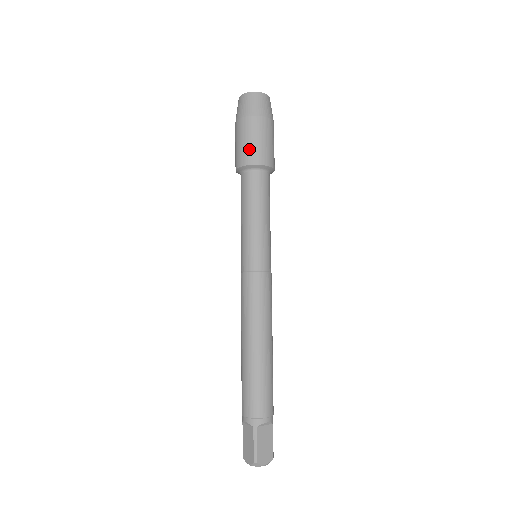
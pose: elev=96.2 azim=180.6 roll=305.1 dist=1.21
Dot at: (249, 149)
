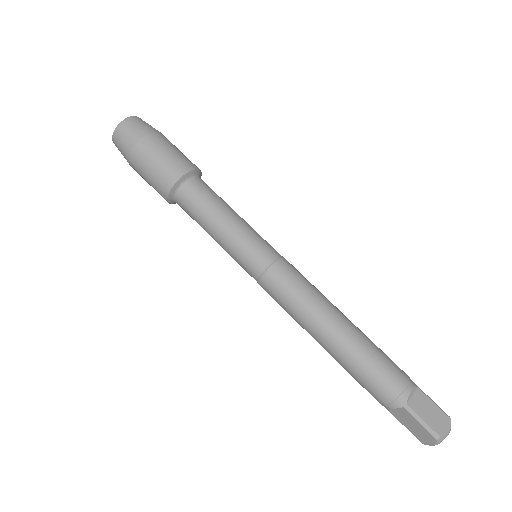
Dot at: (160, 173)
